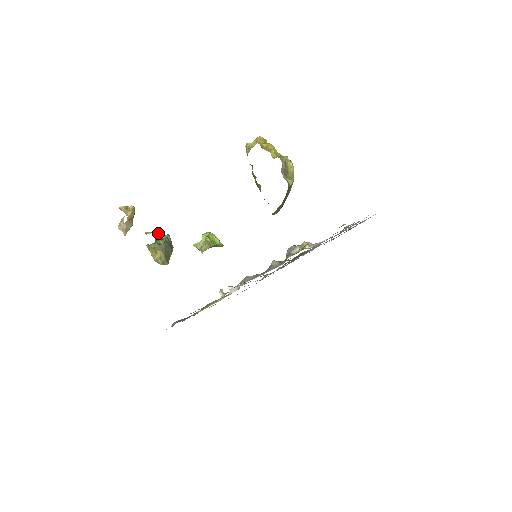
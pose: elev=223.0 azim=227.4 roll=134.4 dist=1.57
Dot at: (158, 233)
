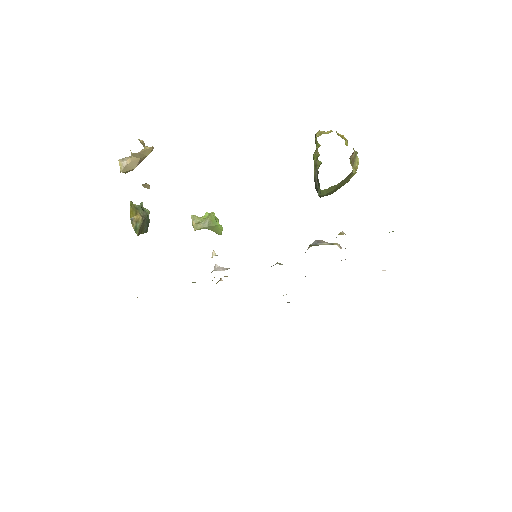
Dot at: occluded
